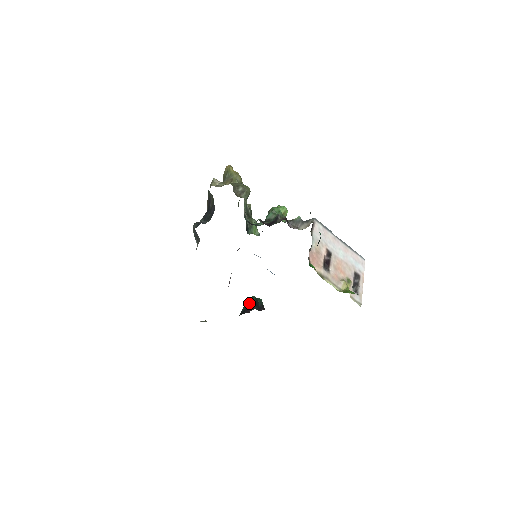
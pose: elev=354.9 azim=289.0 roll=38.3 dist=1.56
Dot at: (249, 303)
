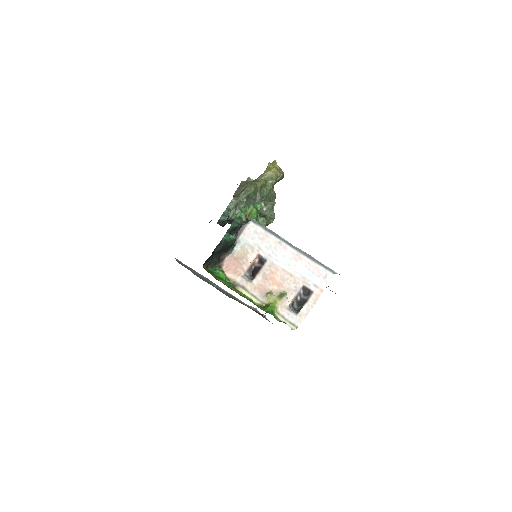
Dot at: occluded
